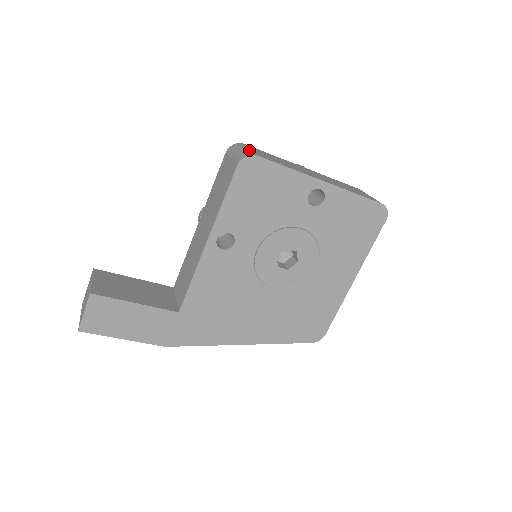
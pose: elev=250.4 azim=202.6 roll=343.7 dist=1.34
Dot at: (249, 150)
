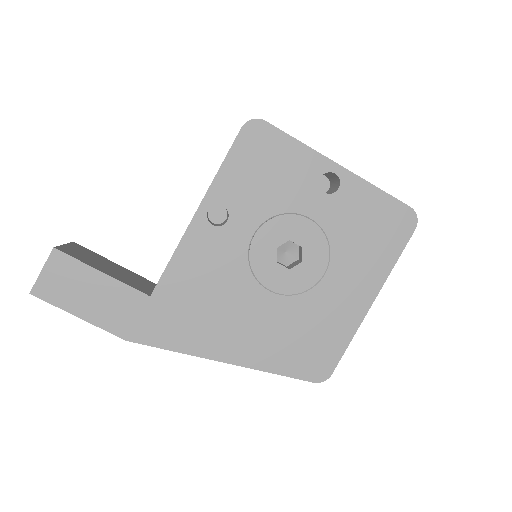
Dot at: occluded
